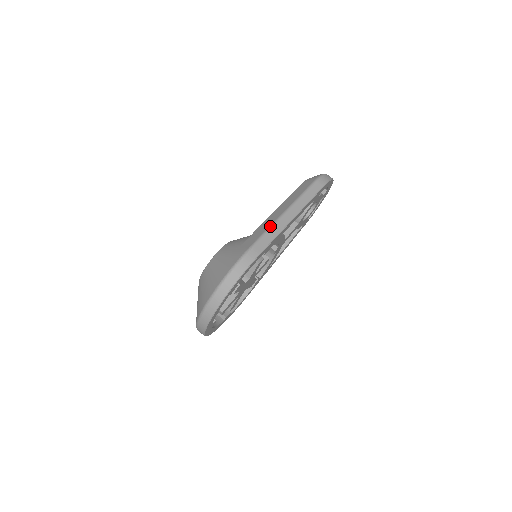
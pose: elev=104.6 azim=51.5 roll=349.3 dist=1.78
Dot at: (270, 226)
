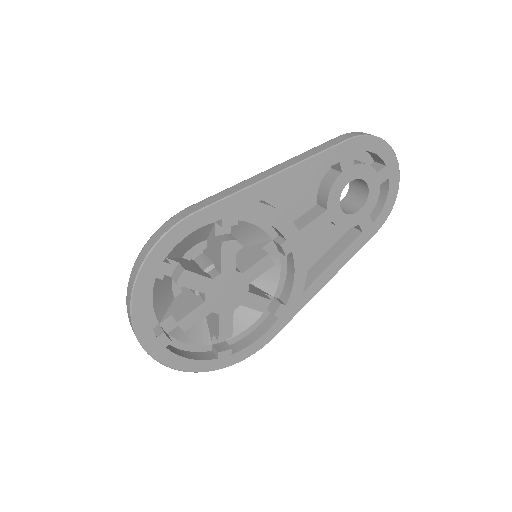
Dot at: (234, 185)
